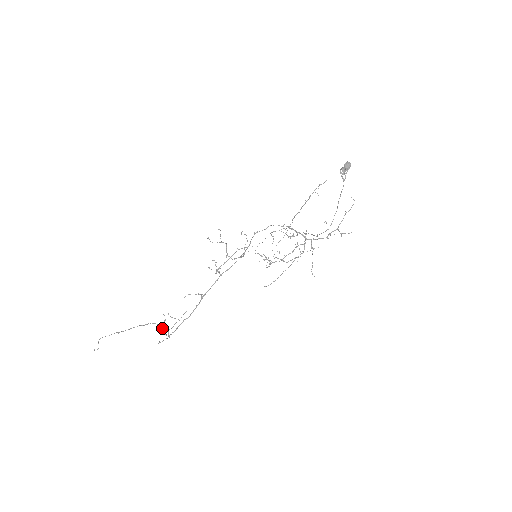
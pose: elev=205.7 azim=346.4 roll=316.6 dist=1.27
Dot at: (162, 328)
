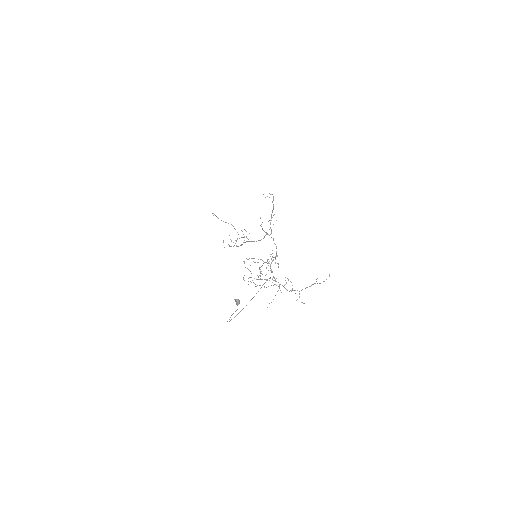
Dot at: occluded
